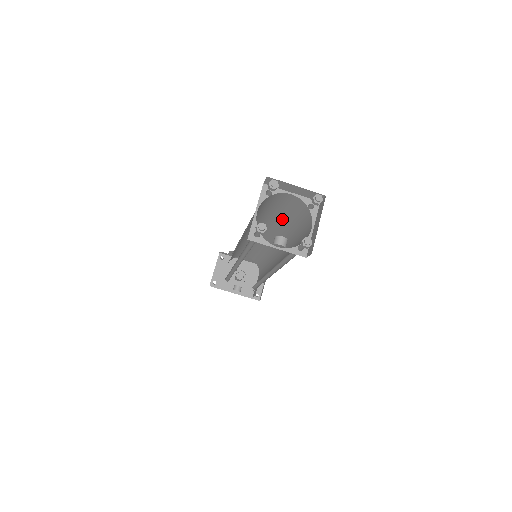
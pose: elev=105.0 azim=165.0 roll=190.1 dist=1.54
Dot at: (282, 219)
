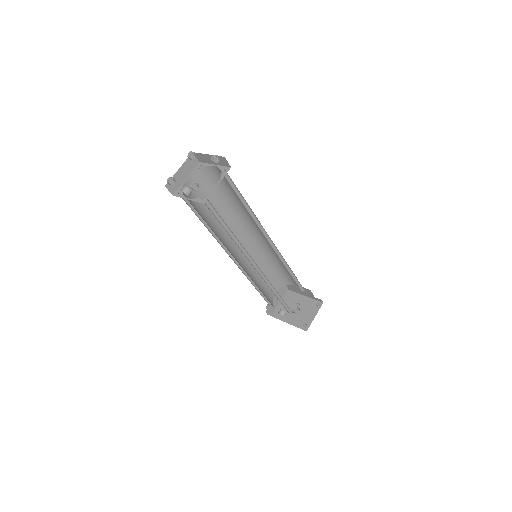
Dot at: occluded
